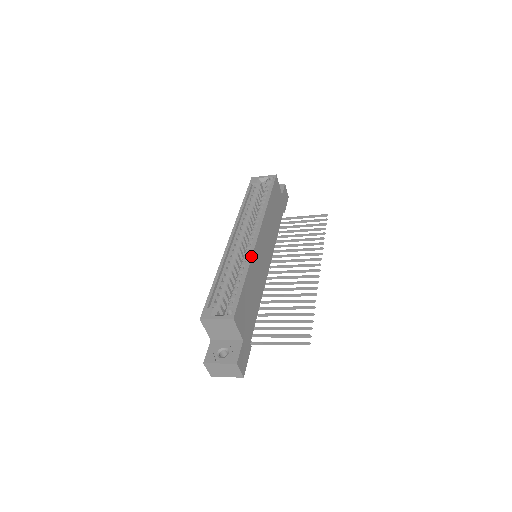
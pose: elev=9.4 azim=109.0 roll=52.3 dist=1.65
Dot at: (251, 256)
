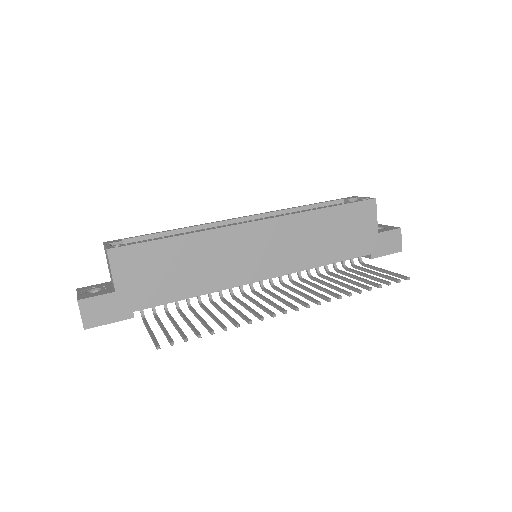
Dot at: (215, 228)
